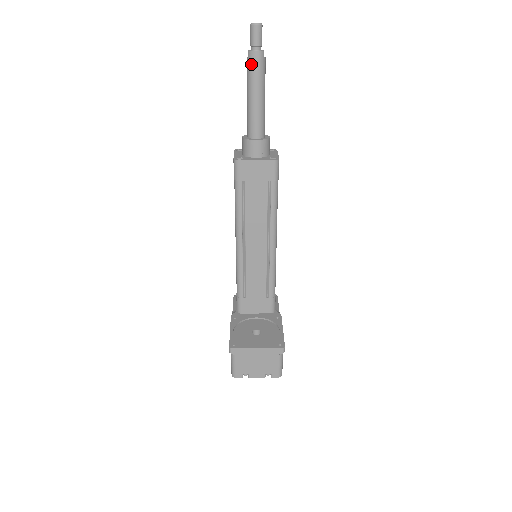
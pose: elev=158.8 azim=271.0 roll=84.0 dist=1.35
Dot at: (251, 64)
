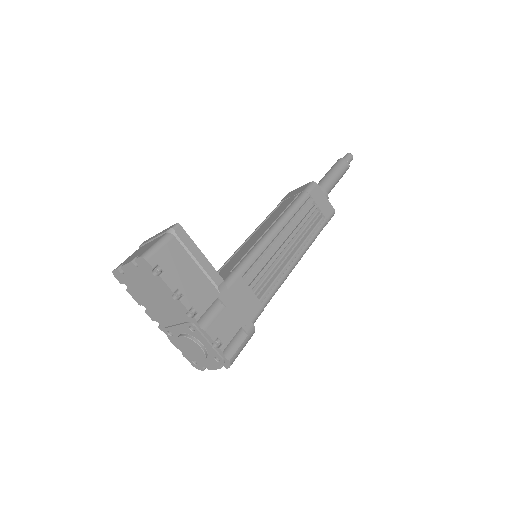
Dot at: occluded
